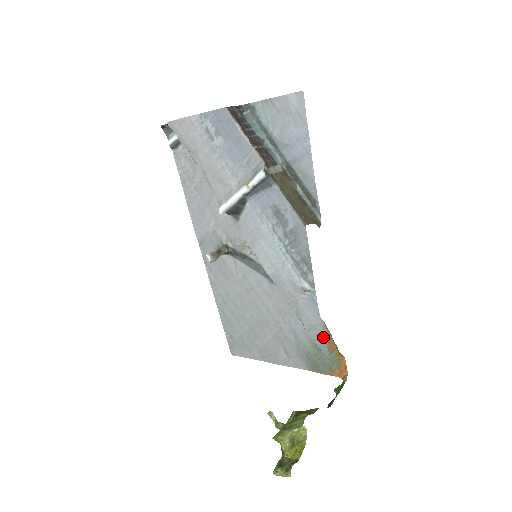
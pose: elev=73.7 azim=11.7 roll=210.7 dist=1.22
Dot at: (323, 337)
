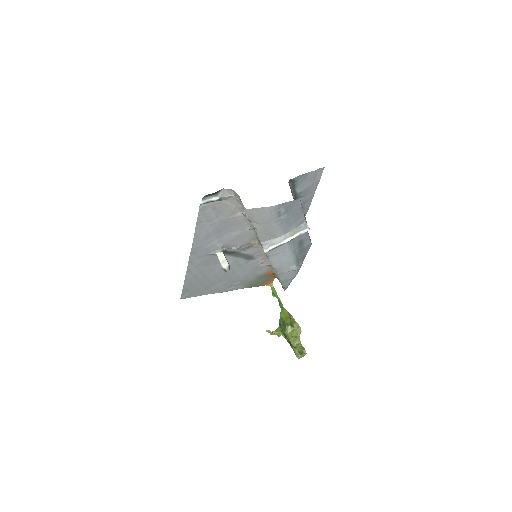
Dot at: (290, 282)
